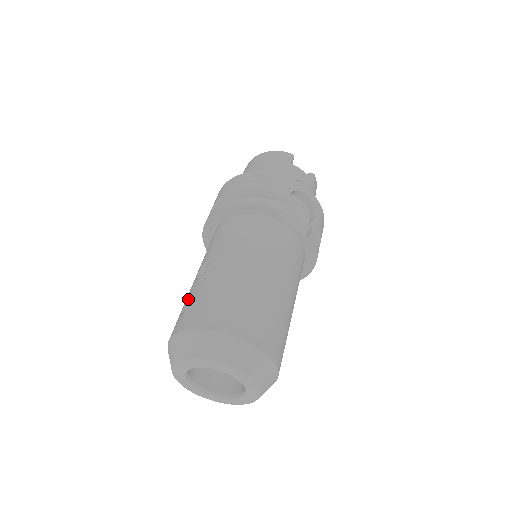
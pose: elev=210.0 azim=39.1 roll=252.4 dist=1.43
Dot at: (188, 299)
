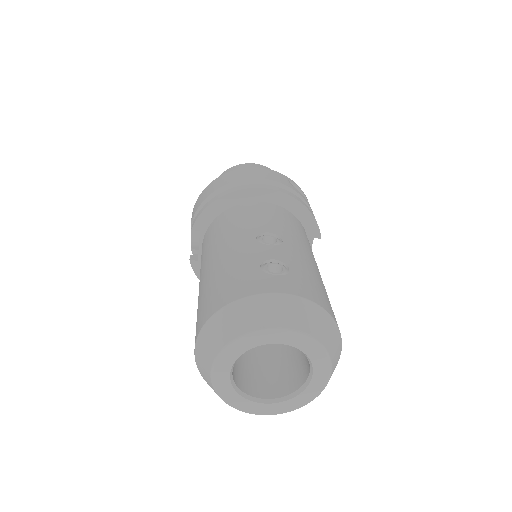
Dot at: (266, 260)
